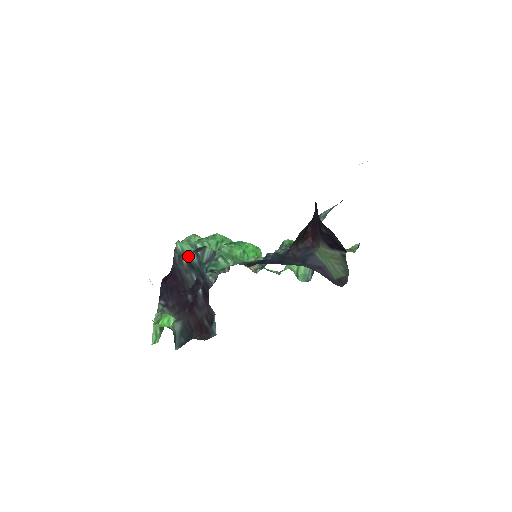
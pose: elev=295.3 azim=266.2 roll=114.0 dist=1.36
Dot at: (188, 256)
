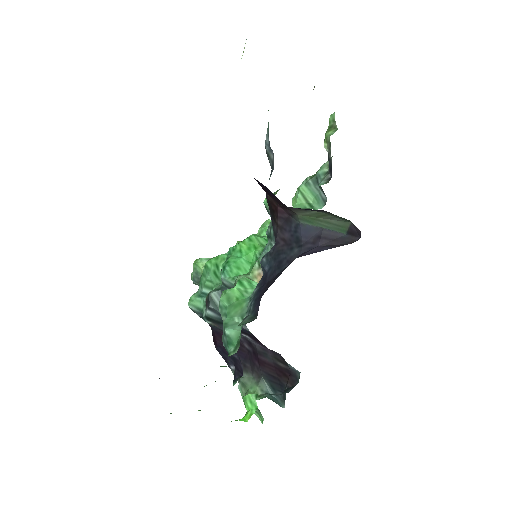
Dot at: (206, 316)
